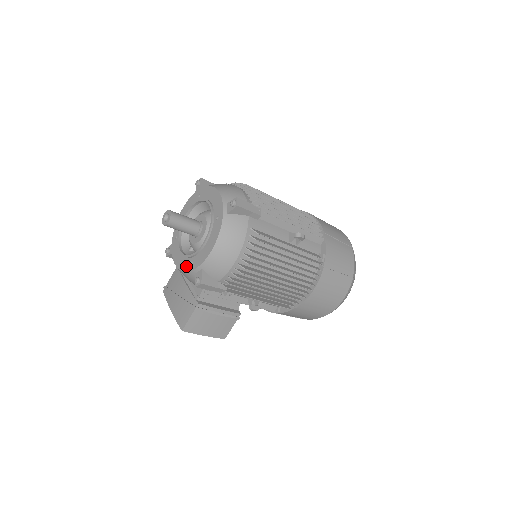
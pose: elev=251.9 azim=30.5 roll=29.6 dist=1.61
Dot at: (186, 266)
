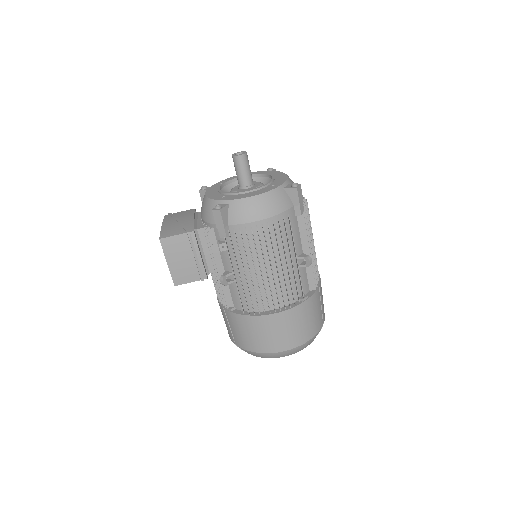
Dot at: (216, 197)
